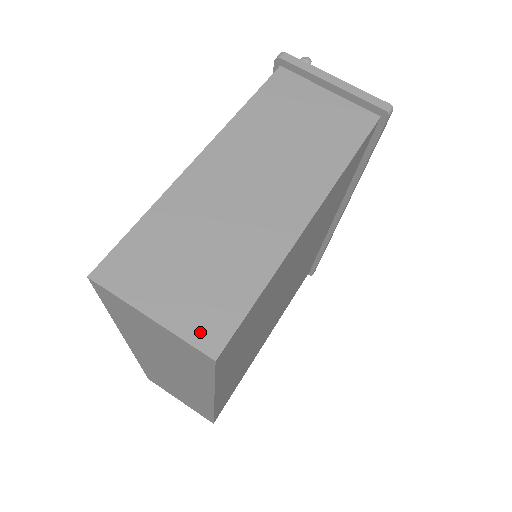
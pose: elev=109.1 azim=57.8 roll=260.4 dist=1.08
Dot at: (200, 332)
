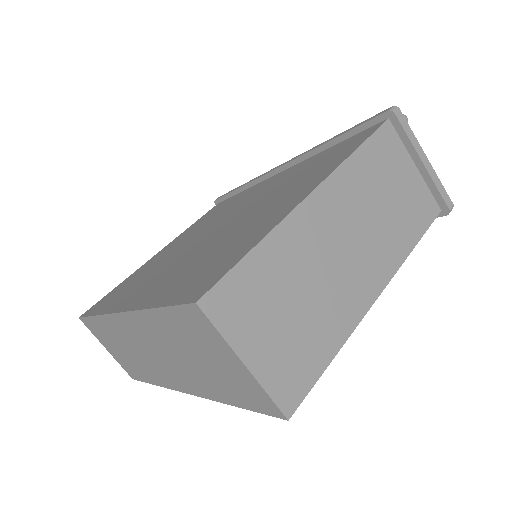
Dot at: (282, 389)
